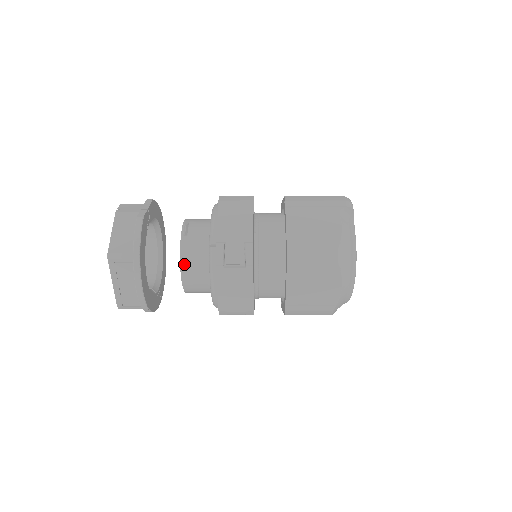
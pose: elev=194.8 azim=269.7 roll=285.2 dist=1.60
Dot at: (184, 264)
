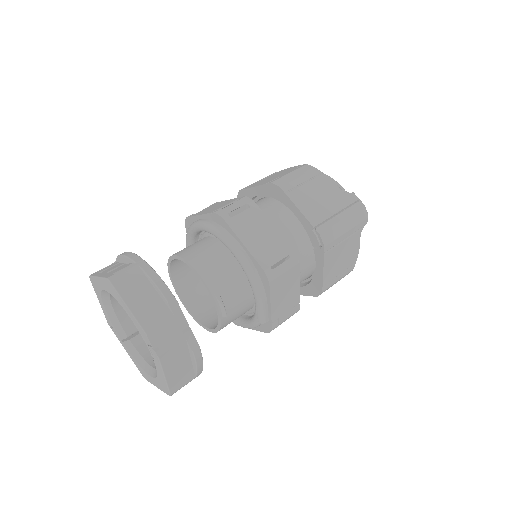
Dot at: occluded
